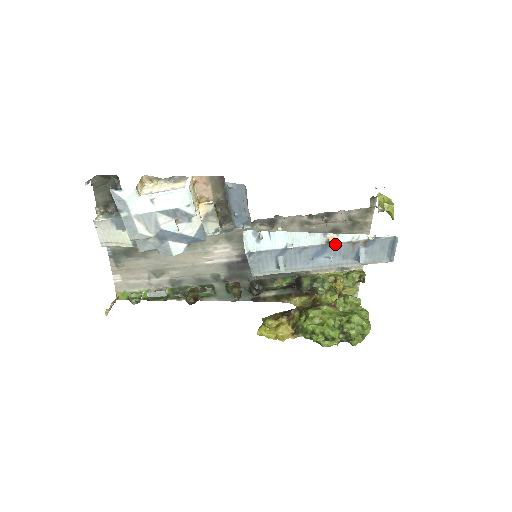
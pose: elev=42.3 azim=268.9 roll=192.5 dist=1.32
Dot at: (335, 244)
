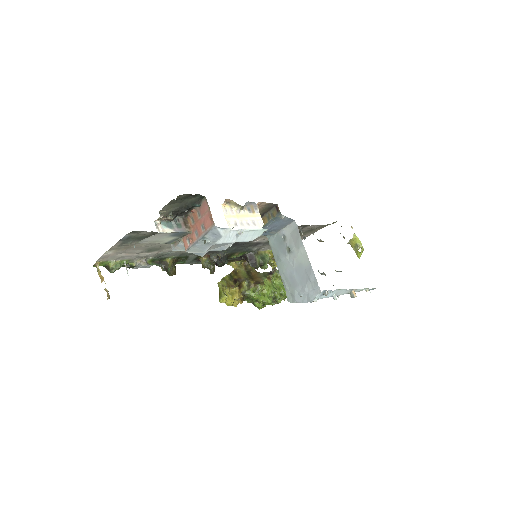
Dot at: occluded
